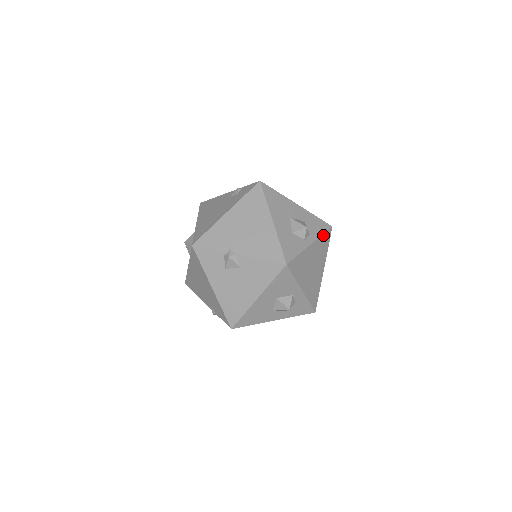
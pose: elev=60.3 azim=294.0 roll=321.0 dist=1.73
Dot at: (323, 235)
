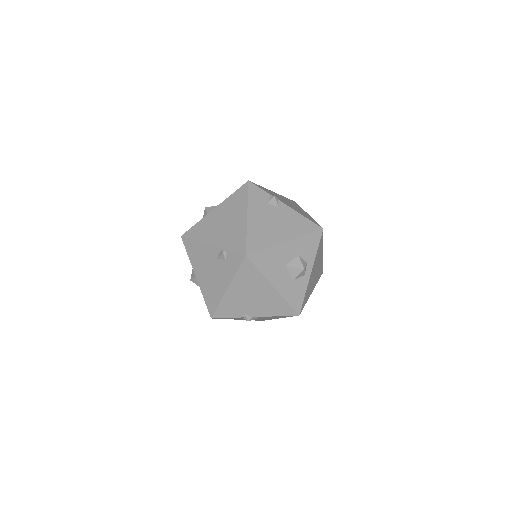
Dot at: (318, 248)
